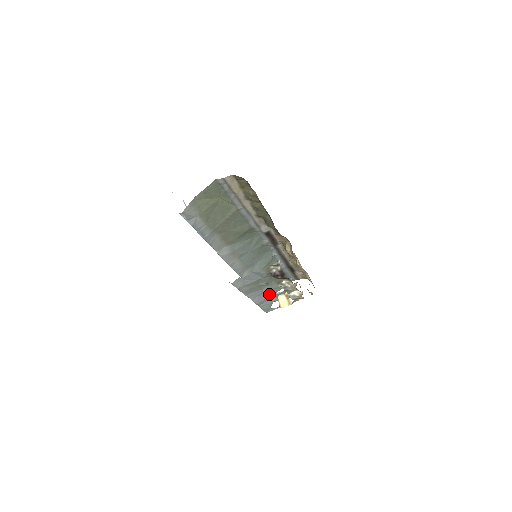
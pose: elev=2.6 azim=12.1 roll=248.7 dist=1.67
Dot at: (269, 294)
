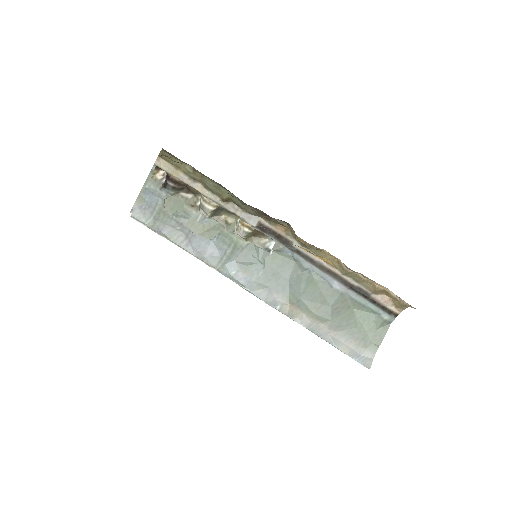
Dot at: (210, 239)
